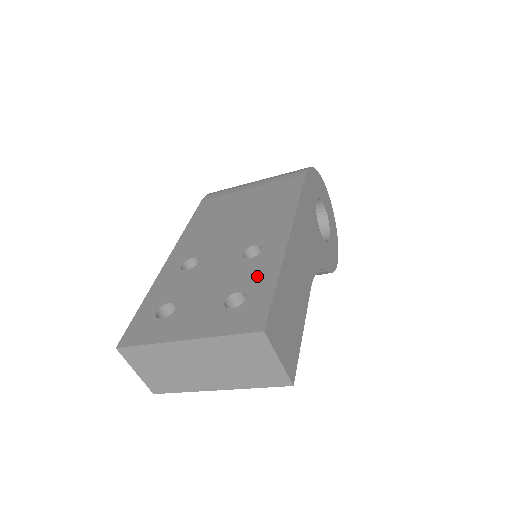
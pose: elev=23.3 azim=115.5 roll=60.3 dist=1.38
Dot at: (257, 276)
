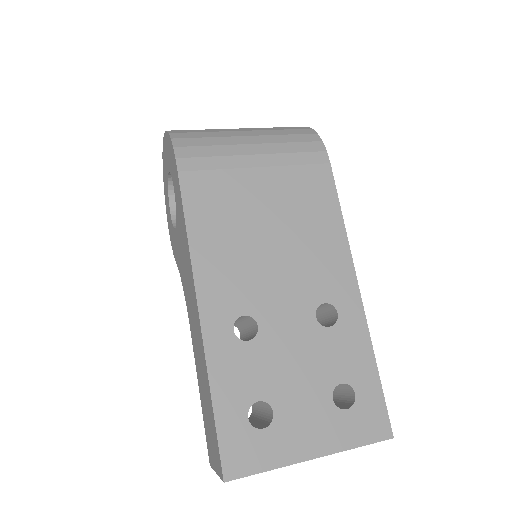
Dot at: (352, 359)
